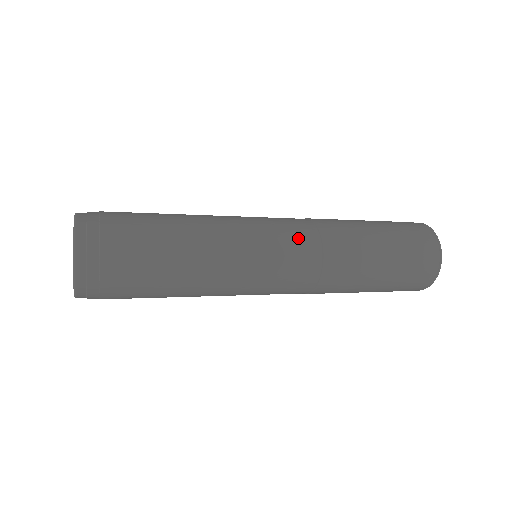
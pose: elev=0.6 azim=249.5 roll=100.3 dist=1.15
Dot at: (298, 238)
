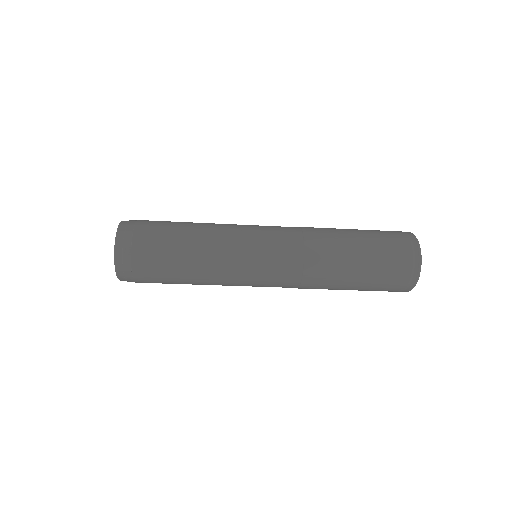
Dot at: (282, 228)
